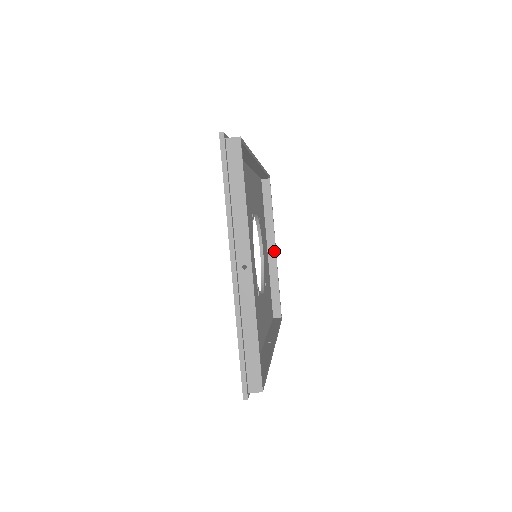
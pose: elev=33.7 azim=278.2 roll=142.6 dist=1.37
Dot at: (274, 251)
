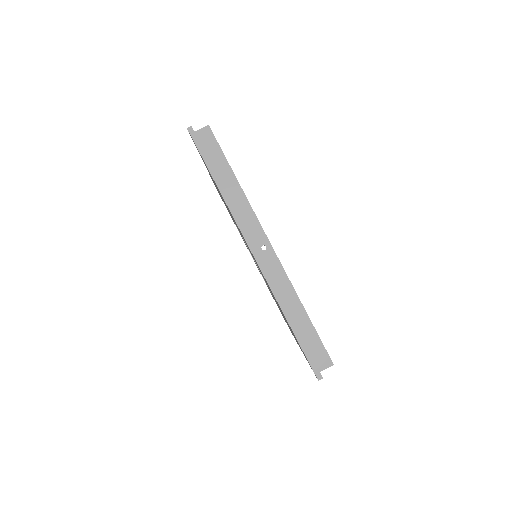
Dot at: occluded
